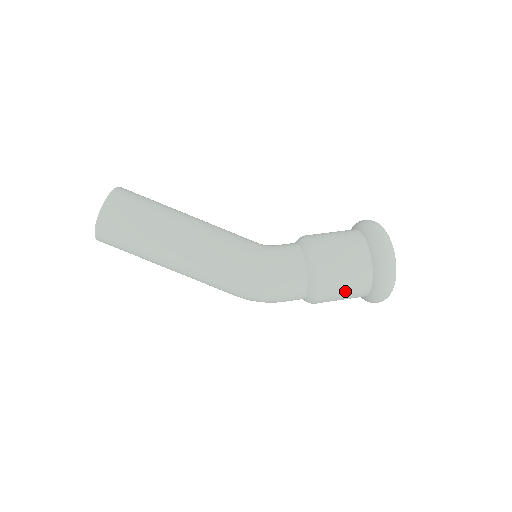
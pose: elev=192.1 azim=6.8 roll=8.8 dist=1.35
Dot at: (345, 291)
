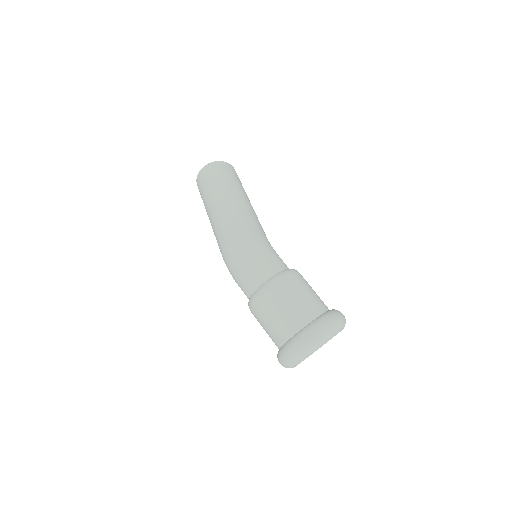
Dot at: (292, 303)
